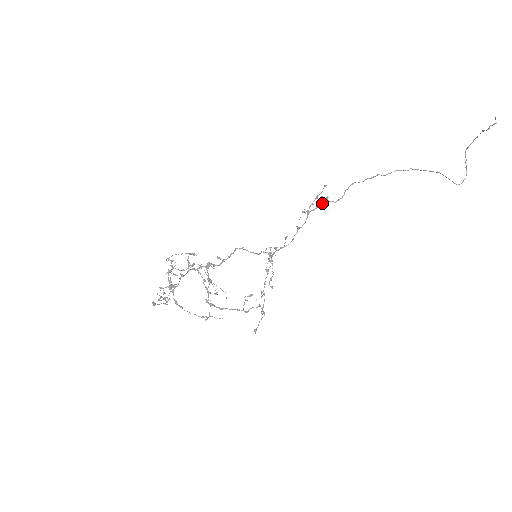
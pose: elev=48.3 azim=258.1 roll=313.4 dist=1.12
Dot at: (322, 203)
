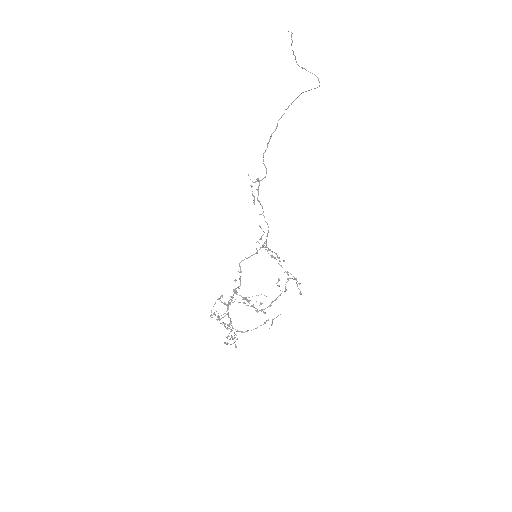
Dot at: (258, 186)
